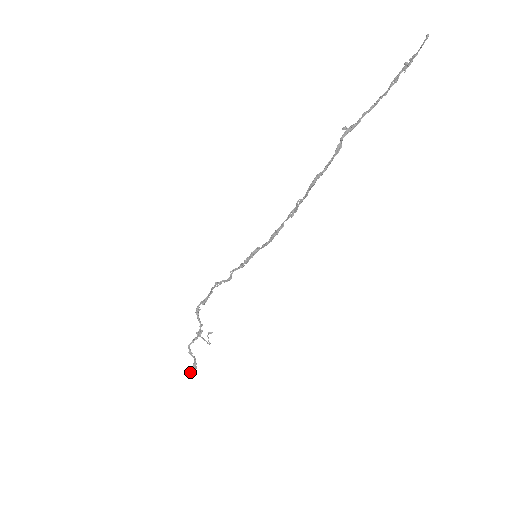
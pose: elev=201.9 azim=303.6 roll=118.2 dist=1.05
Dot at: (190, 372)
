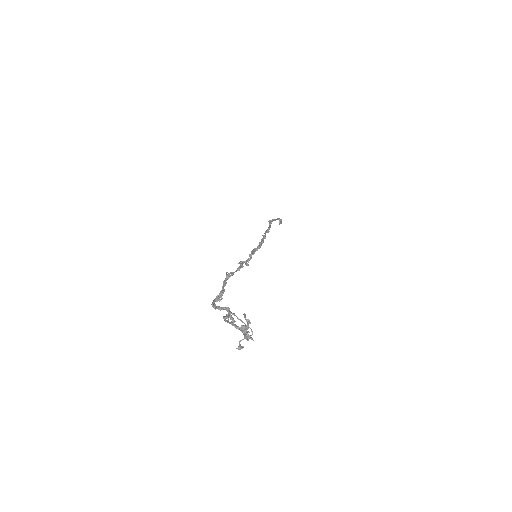
Dot at: (247, 328)
